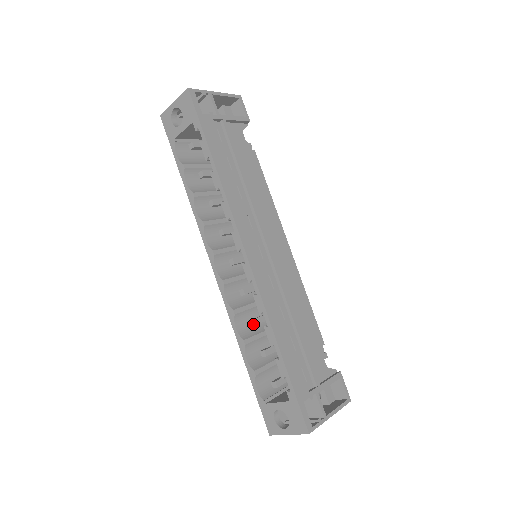
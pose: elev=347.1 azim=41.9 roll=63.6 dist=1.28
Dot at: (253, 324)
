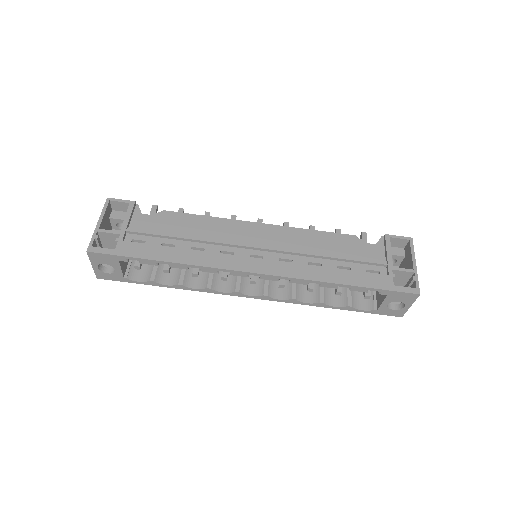
Dot at: (311, 290)
